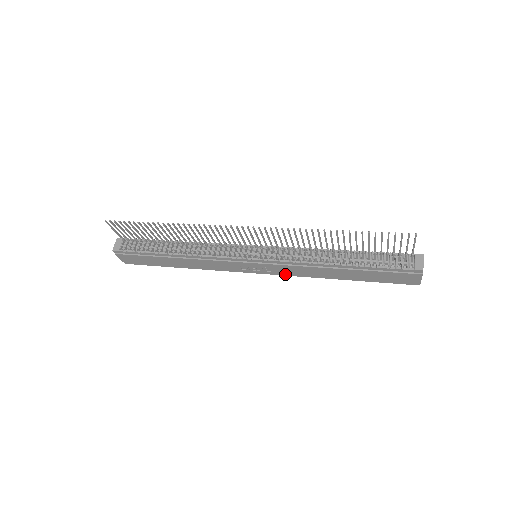
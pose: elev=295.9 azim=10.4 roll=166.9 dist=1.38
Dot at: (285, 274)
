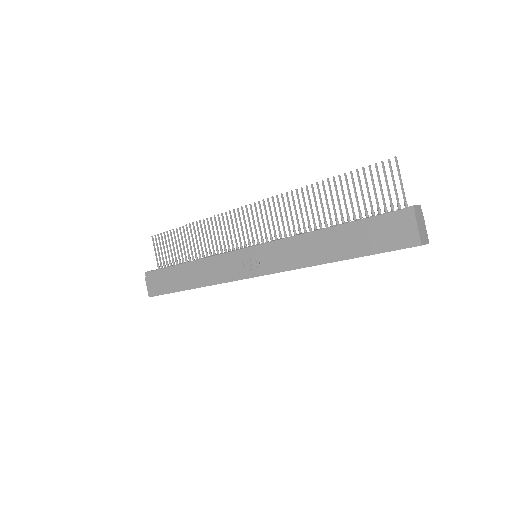
Dot at: (278, 269)
